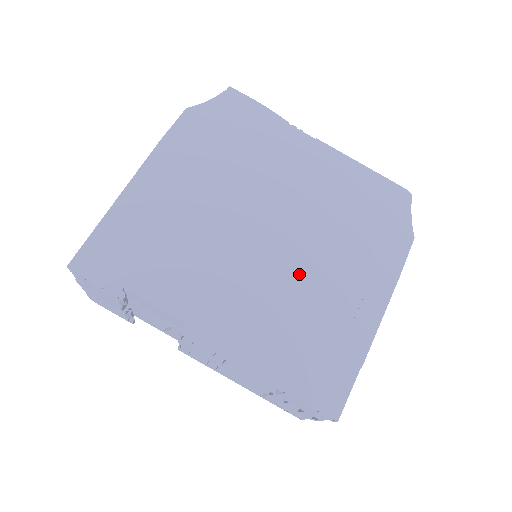
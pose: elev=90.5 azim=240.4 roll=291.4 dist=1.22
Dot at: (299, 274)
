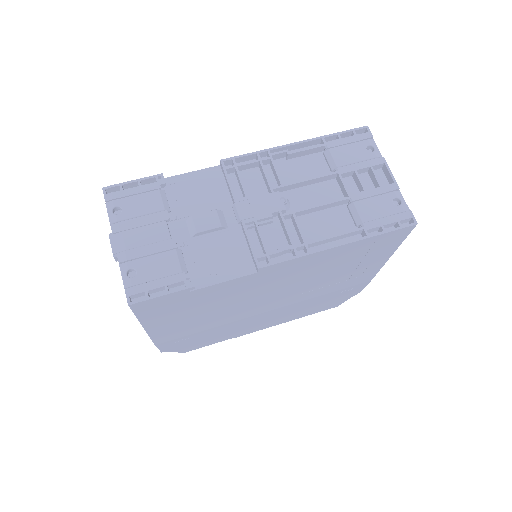
Dot at: occluded
